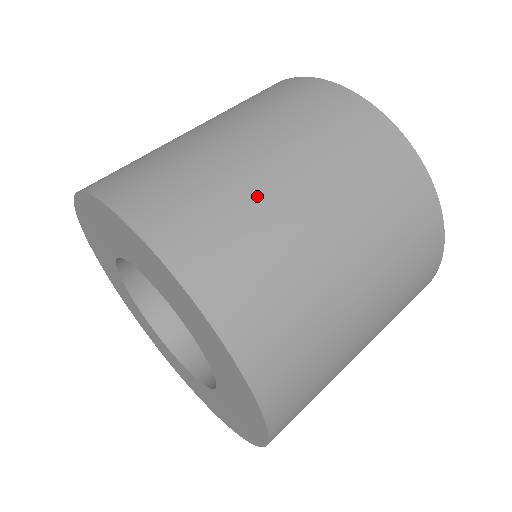
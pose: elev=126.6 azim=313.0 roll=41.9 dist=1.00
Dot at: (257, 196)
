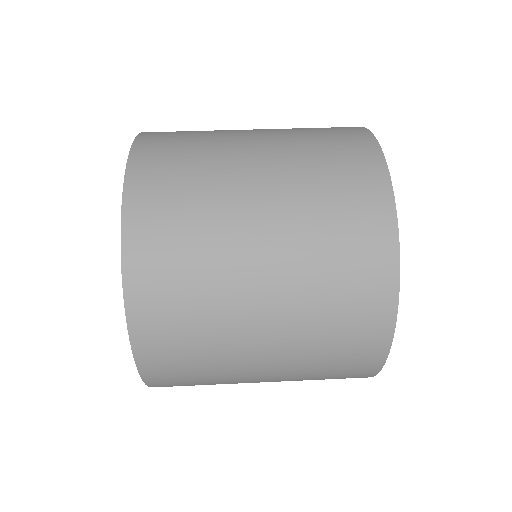
Dot at: (227, 306)
